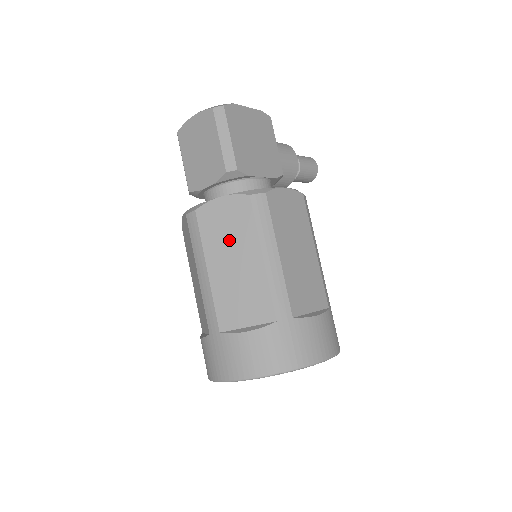
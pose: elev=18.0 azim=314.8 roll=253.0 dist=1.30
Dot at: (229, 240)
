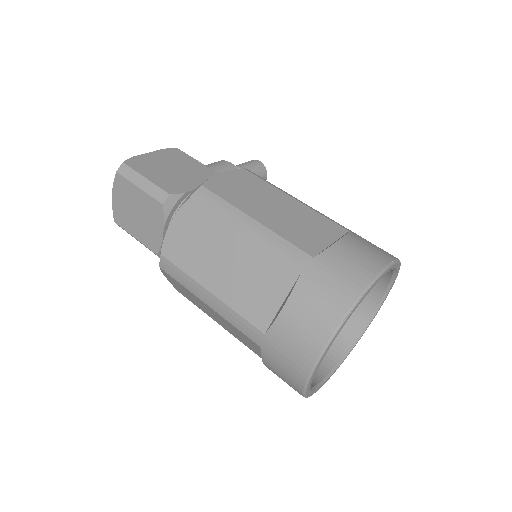
Dot at: (204, 249)
